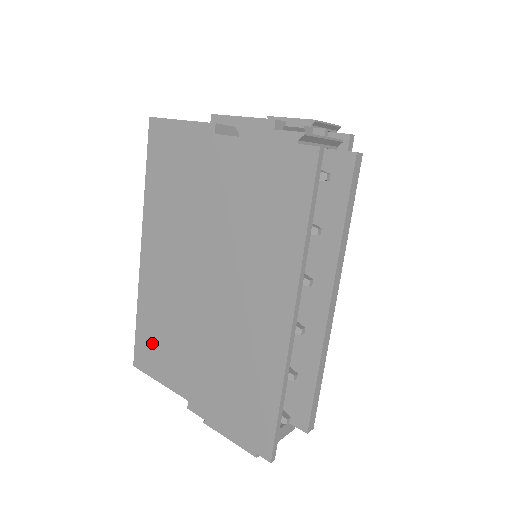
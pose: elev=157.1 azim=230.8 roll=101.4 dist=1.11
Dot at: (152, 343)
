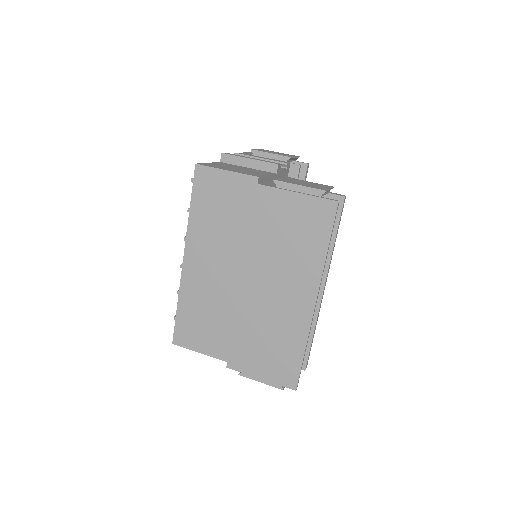
Dot at: (193, 326)
